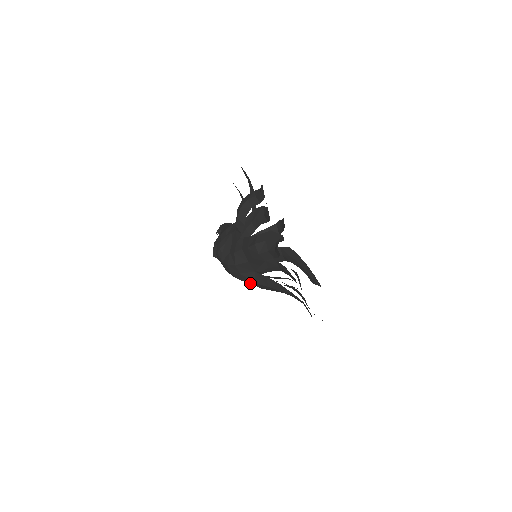
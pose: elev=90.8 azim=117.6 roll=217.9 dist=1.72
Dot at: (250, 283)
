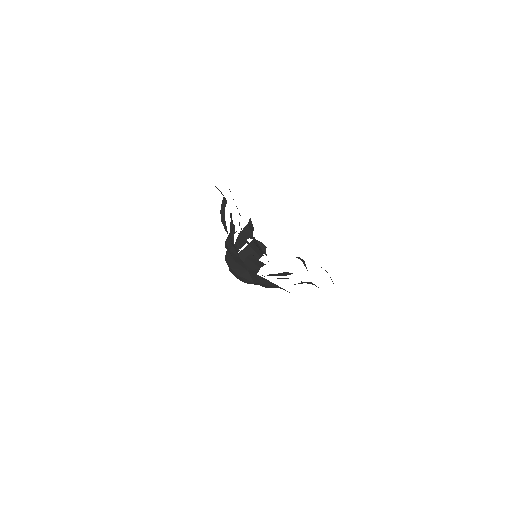
Dot at: (257, 284)
